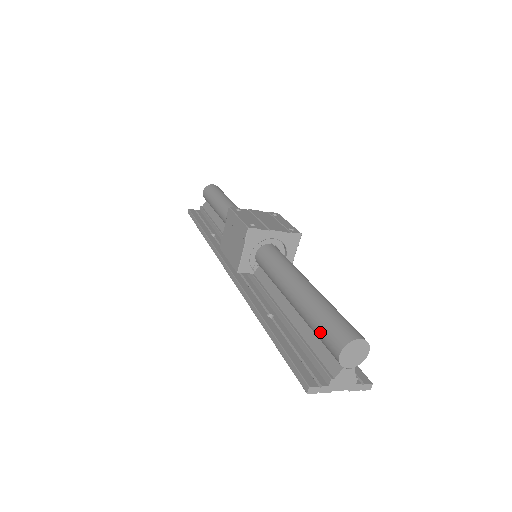
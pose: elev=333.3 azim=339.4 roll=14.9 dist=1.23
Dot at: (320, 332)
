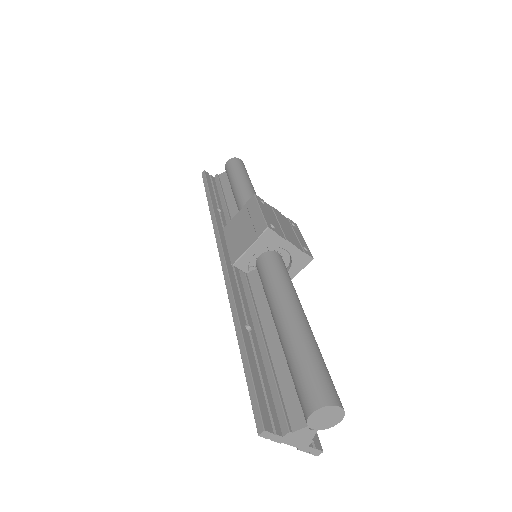
Dot at: (299, 376)
